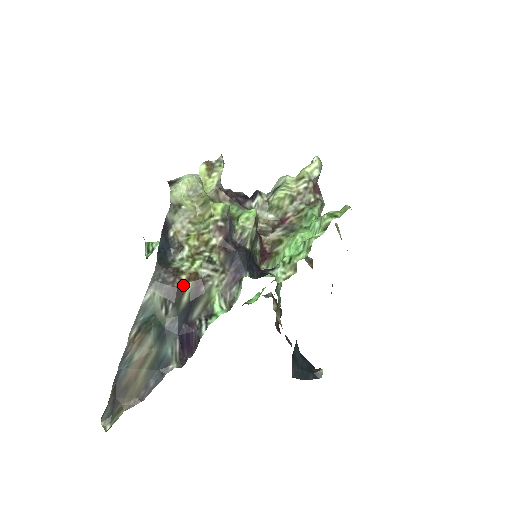
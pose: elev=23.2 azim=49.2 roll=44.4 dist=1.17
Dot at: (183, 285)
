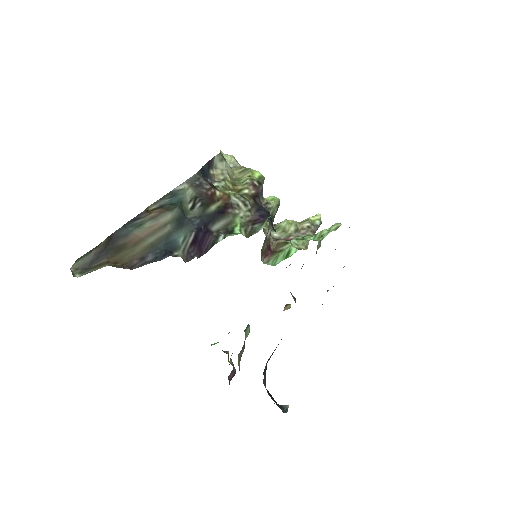
Dot at: (214, 198)
